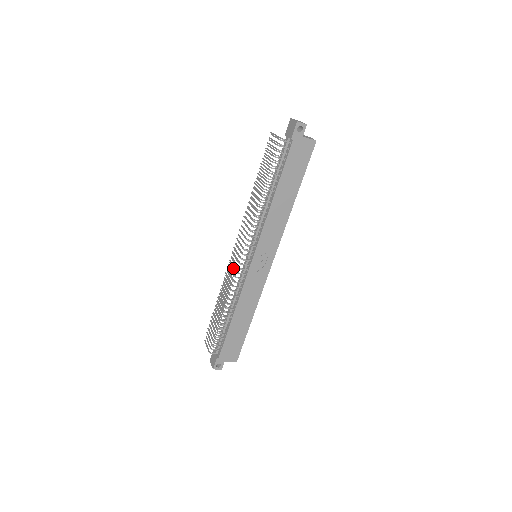
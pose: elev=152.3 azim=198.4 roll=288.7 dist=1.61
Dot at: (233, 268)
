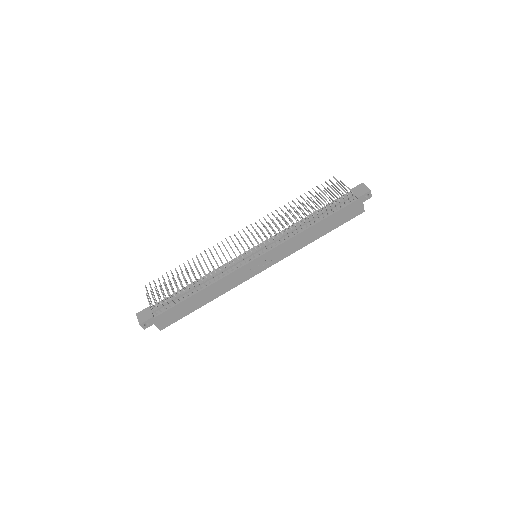
Dot at: occluded
